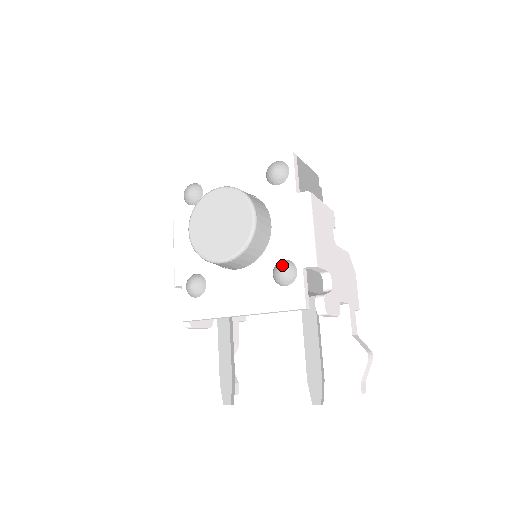
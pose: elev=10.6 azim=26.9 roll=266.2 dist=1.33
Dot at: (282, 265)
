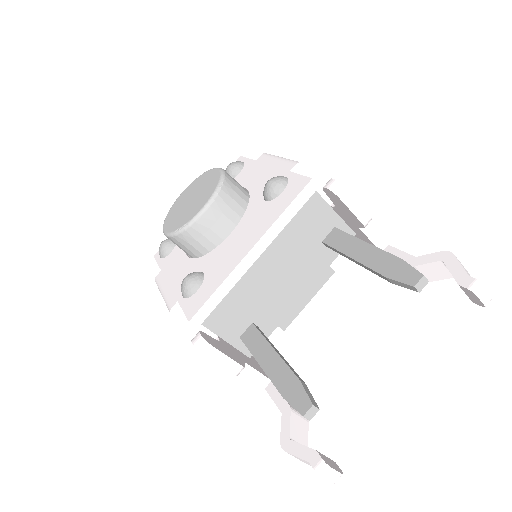
Dot at: (267, 181)
